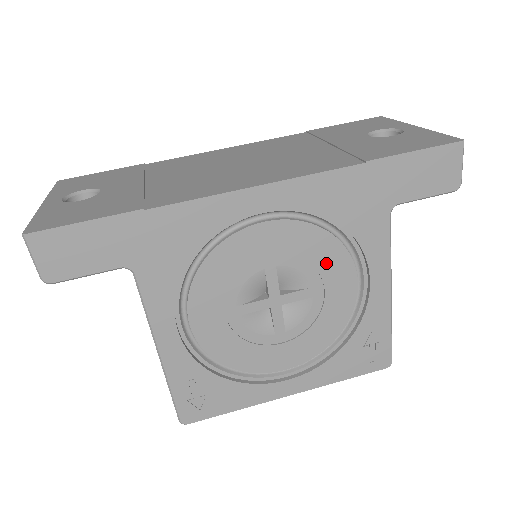
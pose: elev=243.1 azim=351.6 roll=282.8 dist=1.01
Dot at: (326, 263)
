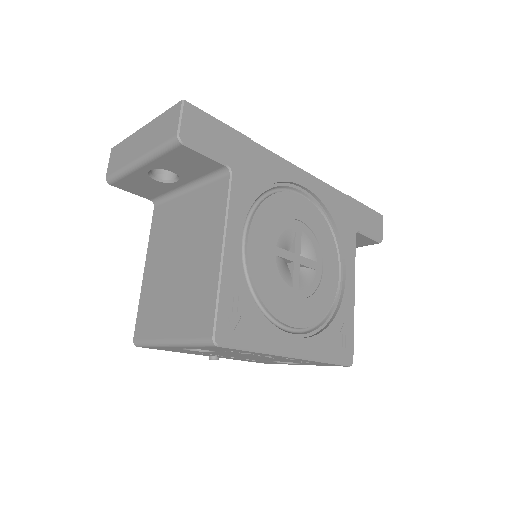
Dot at: (326, 248)
